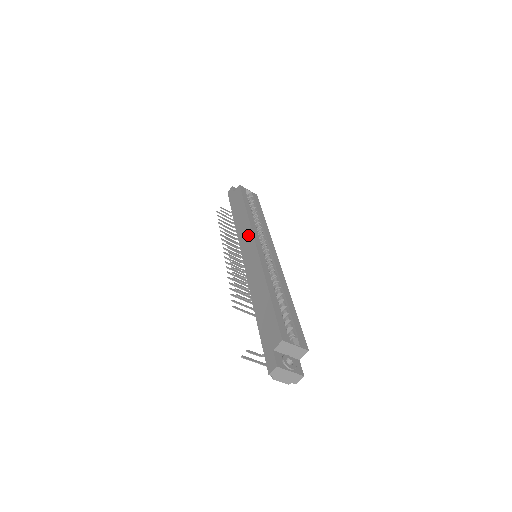
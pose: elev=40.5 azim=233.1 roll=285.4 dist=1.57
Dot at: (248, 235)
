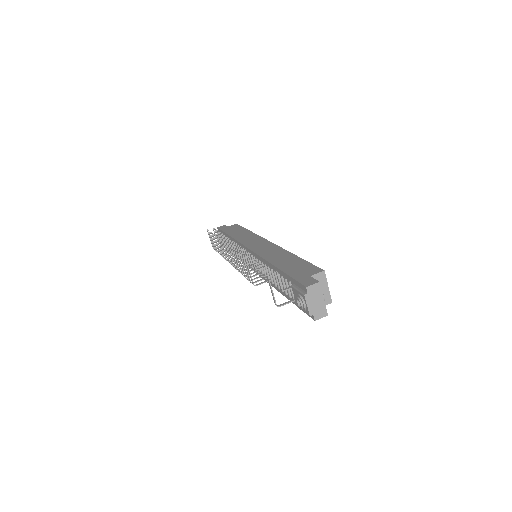
Dot at: (255, 238)
